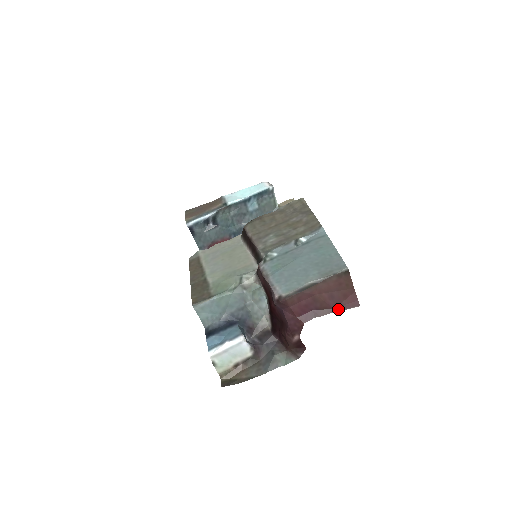
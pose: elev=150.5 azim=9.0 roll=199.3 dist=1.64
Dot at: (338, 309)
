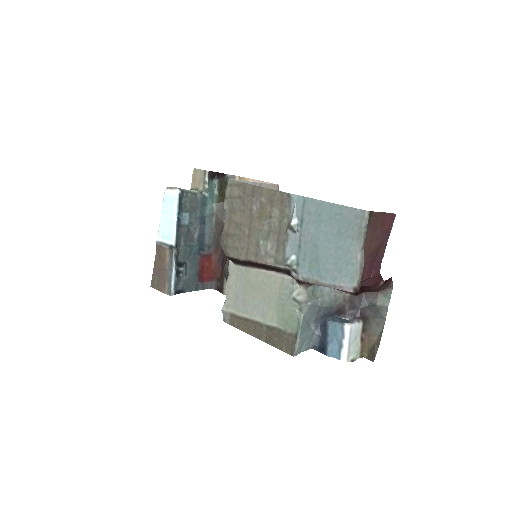
Dot at: (387, 236)
